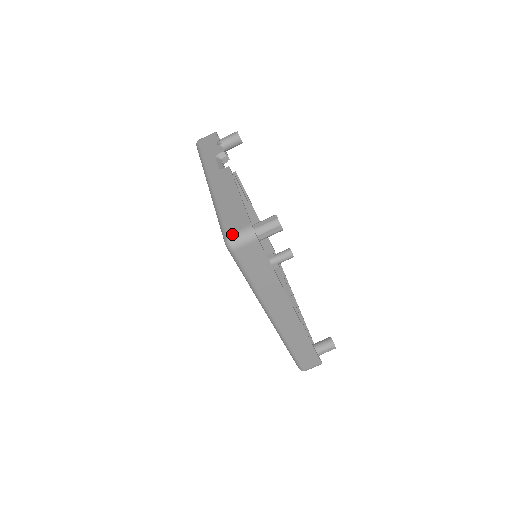
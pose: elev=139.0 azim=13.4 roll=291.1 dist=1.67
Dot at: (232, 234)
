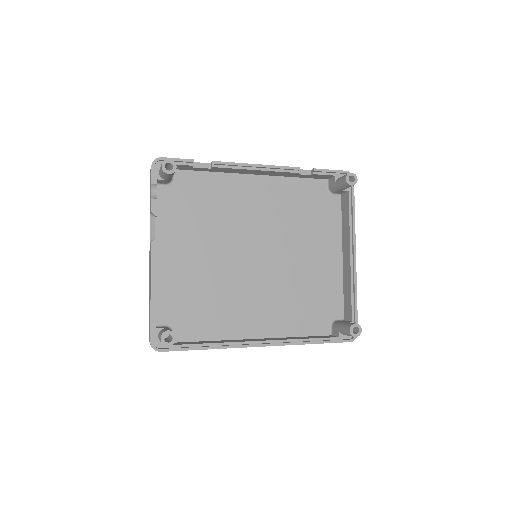
Dot at: (149, 341)
